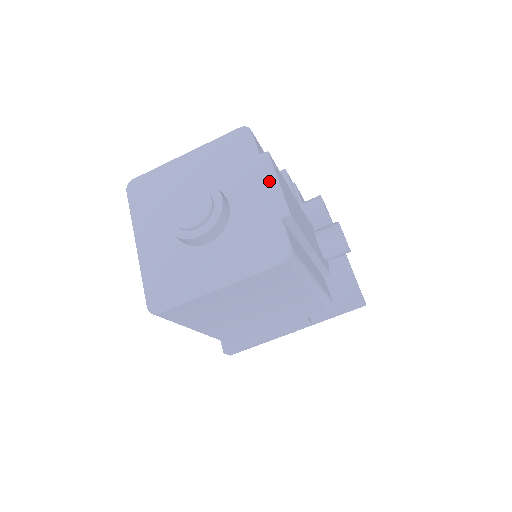
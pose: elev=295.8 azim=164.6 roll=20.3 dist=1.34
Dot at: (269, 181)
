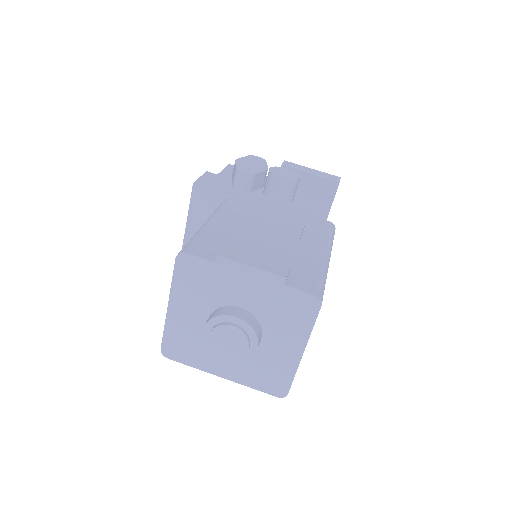
Dot at: (245, 272)
